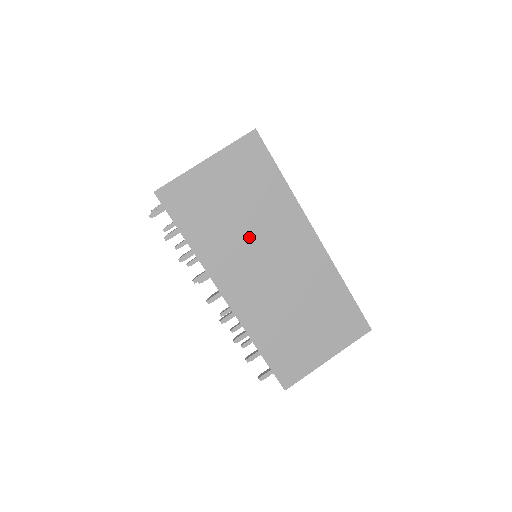
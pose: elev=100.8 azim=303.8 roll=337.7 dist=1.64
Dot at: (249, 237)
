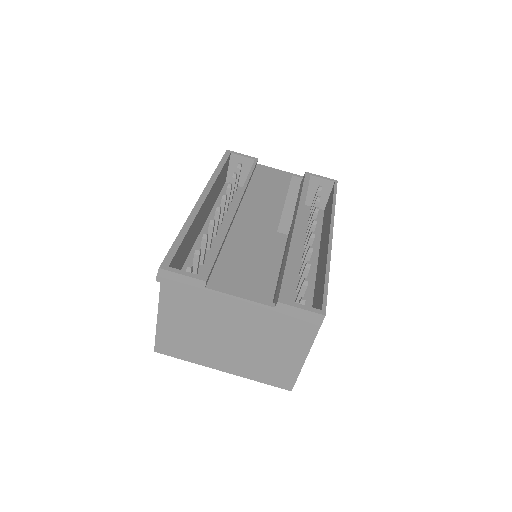
Dot at: occluded
